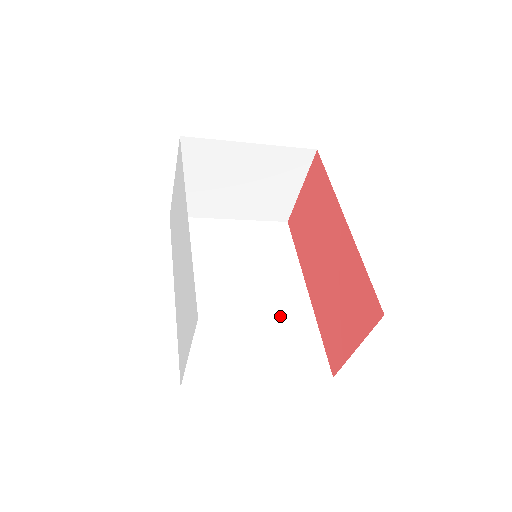
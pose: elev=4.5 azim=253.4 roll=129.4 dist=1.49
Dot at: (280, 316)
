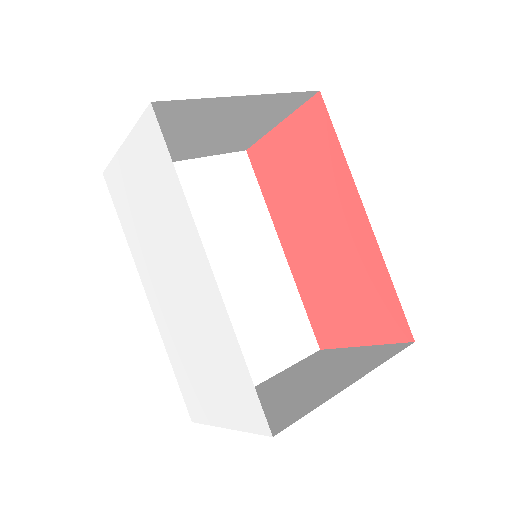
Dot at: (264, 294)
